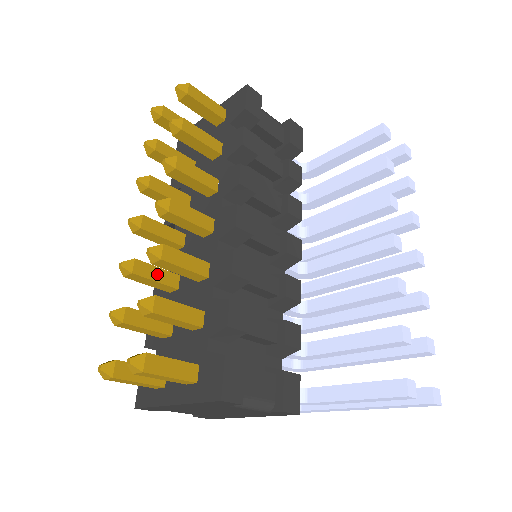
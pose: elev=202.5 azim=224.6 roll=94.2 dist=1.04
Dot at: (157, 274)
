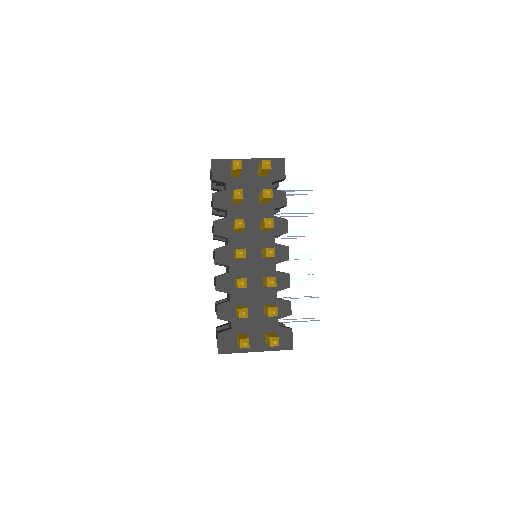
Dot at: occluded
